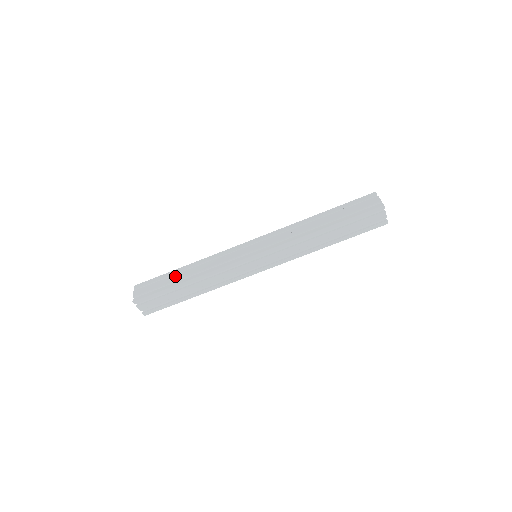
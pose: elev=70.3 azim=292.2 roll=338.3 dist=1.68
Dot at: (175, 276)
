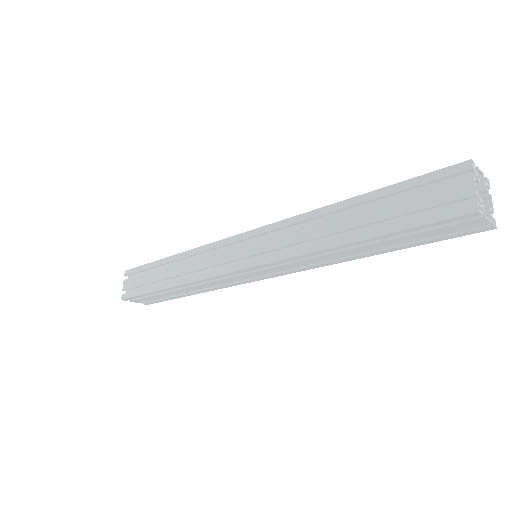
Dot at: (159, 272)
